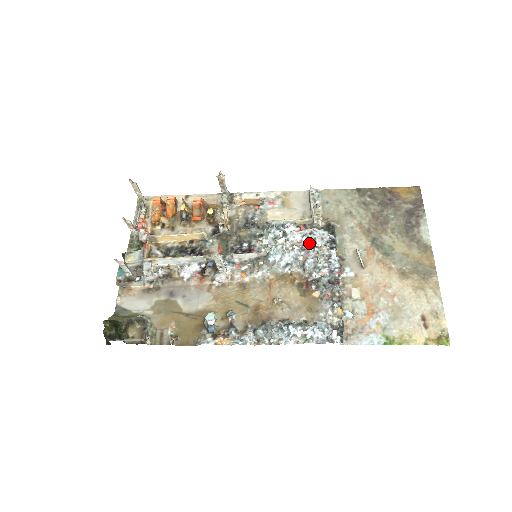
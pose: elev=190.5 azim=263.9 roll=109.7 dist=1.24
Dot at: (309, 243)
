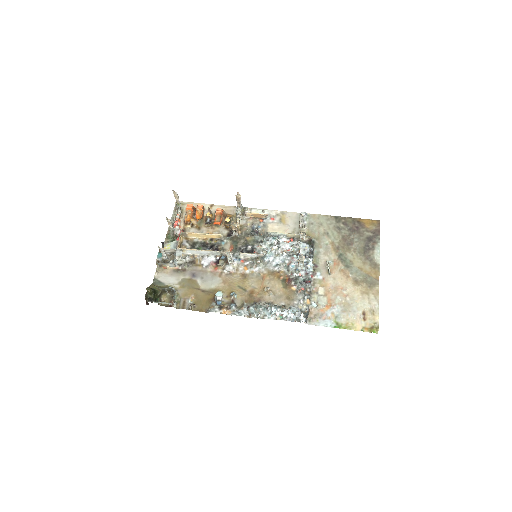
Dot at: (295, 252)
